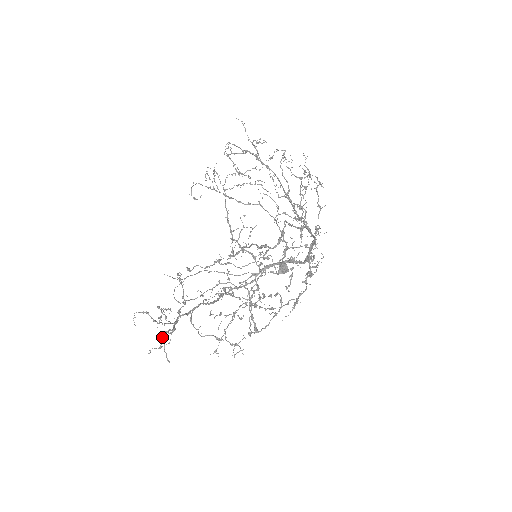
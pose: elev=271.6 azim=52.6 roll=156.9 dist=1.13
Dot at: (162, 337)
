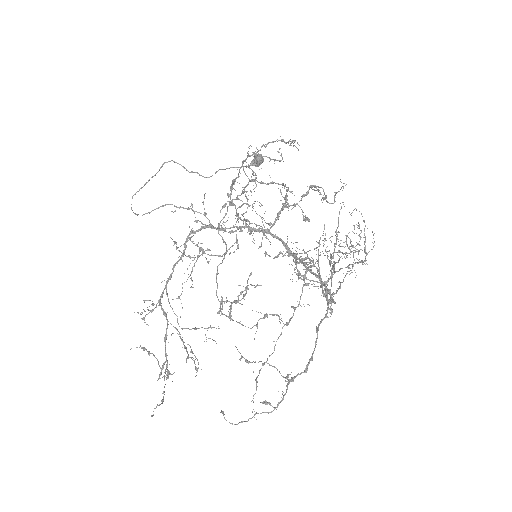
Dot at: (160, 378)
